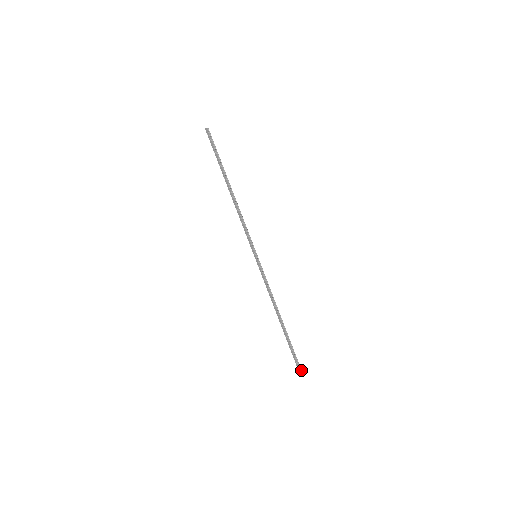
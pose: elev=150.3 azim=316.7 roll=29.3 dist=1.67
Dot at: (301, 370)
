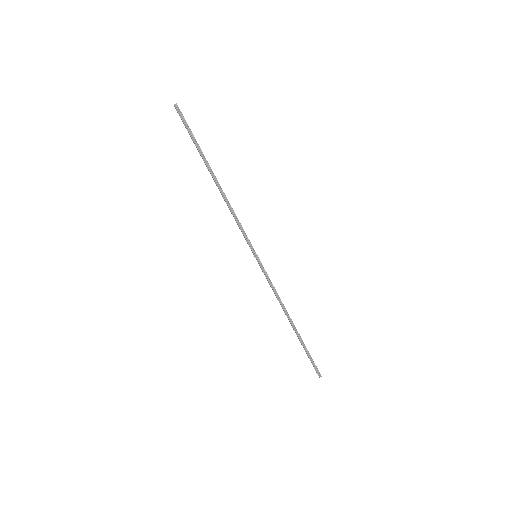
Dot at: (319, 373)
